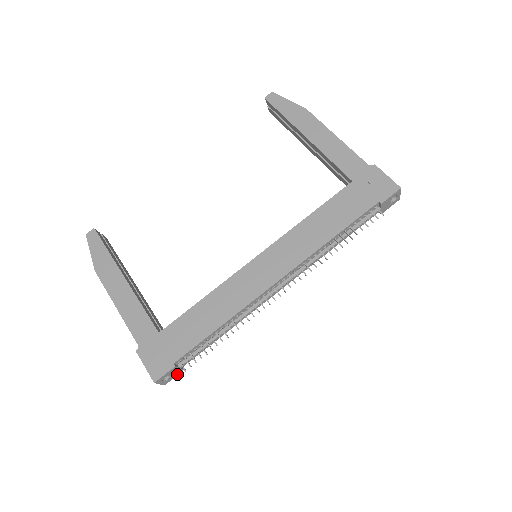
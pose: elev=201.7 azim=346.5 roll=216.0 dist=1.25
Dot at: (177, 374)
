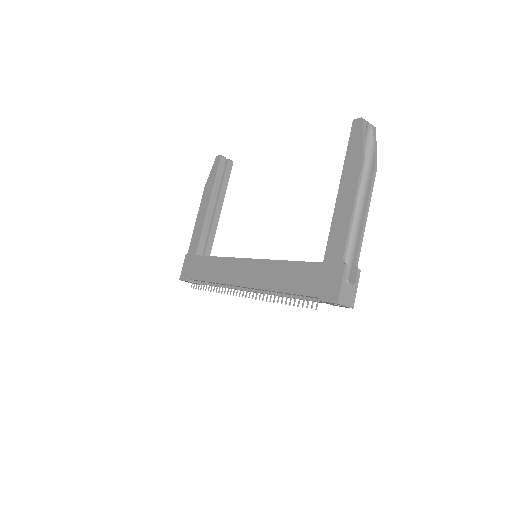
Dot at: (198, 284)
